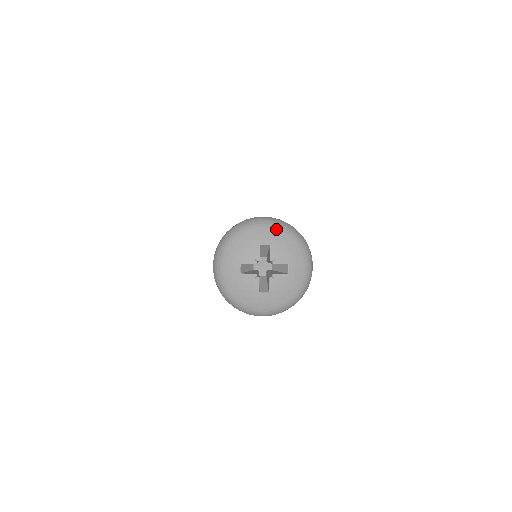
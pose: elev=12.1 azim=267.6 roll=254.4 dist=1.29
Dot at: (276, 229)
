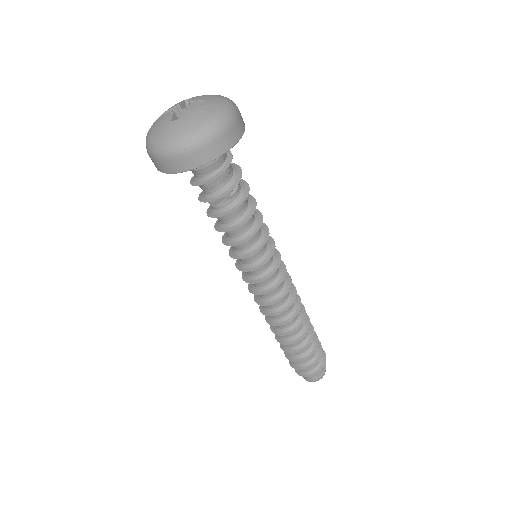
Dot at: occluded
